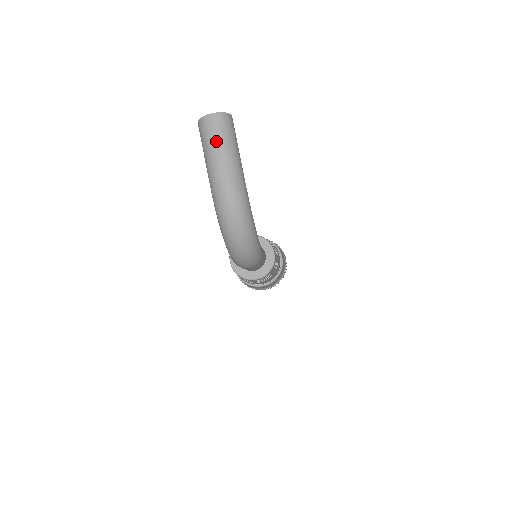
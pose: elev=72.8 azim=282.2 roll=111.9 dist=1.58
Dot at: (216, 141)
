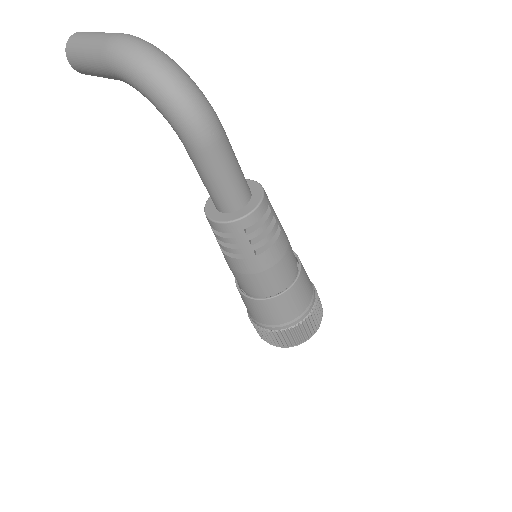
Dot at: (87, 35)
